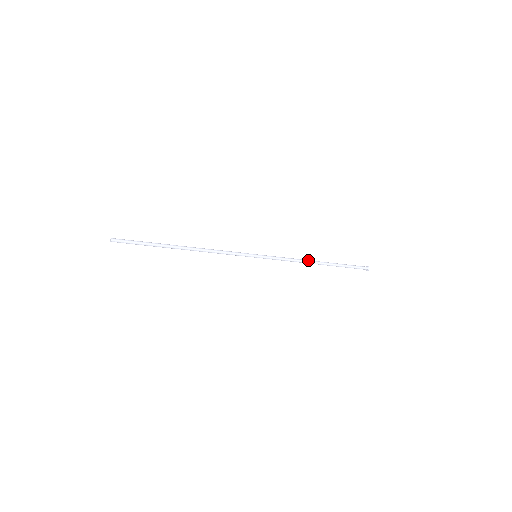
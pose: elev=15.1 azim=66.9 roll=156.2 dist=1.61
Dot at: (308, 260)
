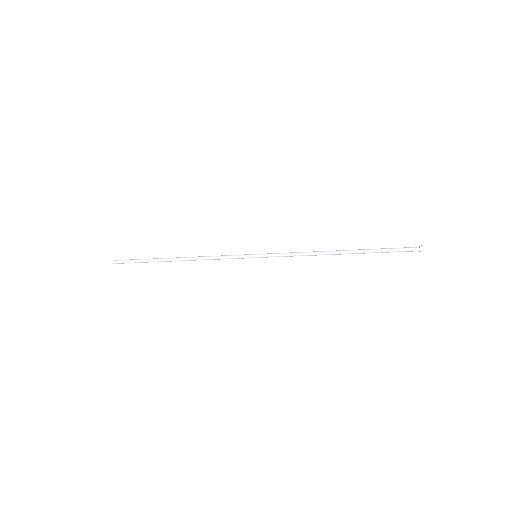
Dot at: (324, 251)
